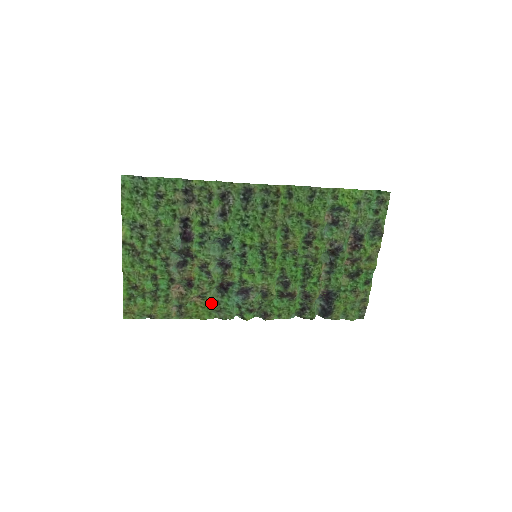
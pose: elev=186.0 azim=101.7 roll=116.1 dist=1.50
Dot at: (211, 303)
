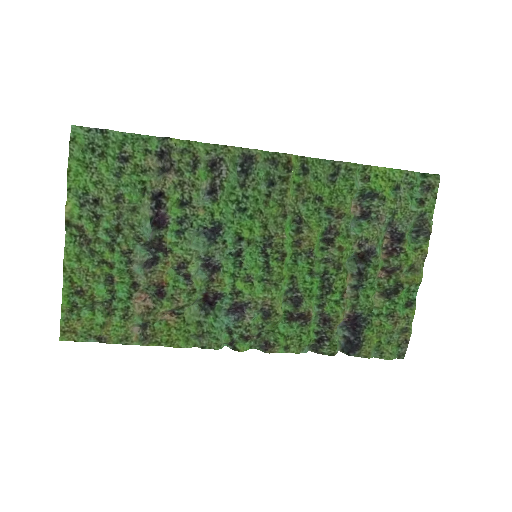
Dot at: (190, 324)
